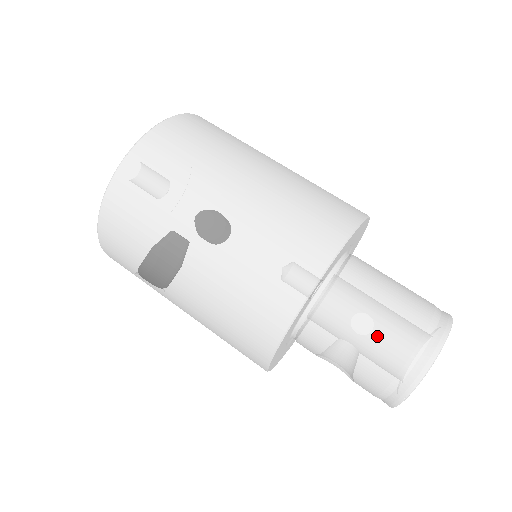
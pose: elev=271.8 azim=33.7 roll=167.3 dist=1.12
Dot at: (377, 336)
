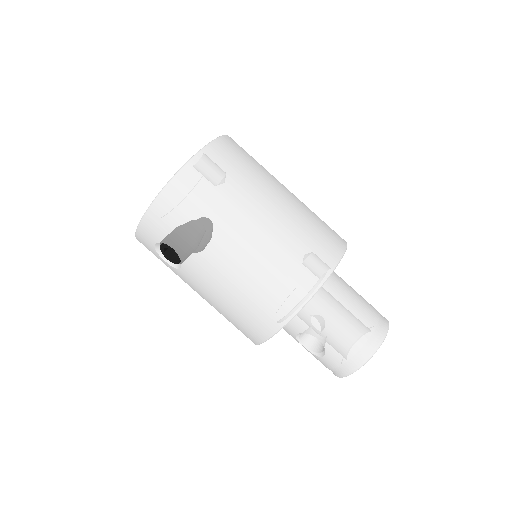
Dot at: (356, 314)
